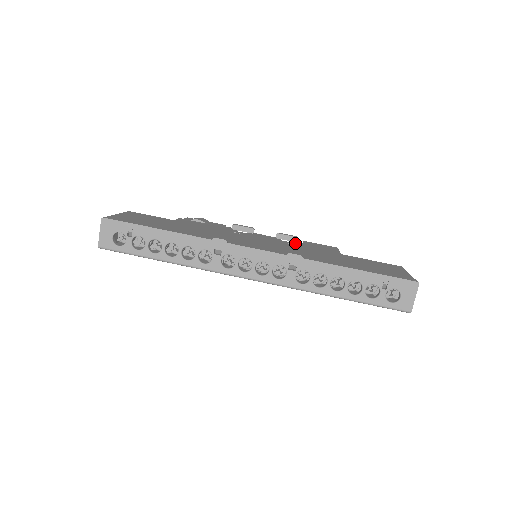
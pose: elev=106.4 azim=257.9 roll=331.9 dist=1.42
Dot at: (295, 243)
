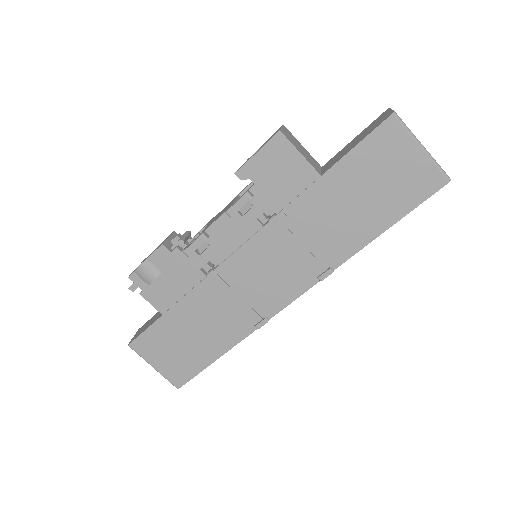
Dot at: (259, 206)
